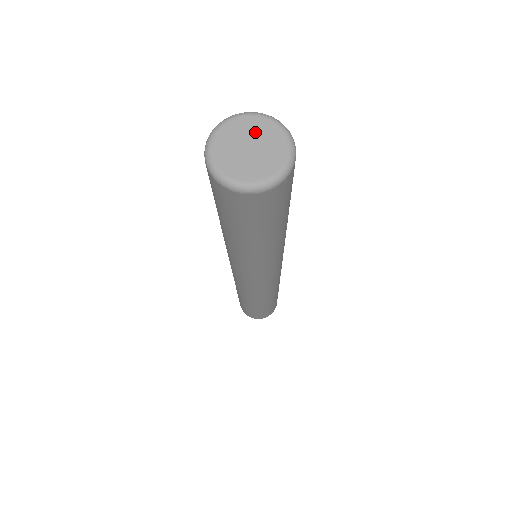
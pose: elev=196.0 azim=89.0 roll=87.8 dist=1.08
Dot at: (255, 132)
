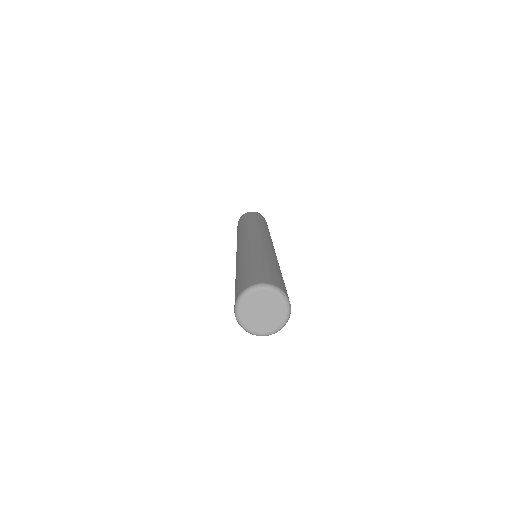
Dot at: (266, 301)
